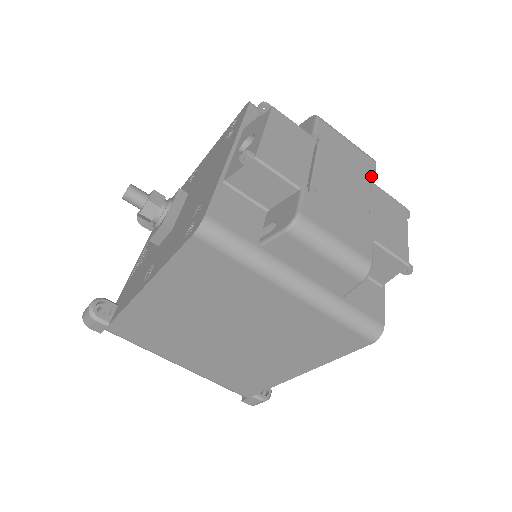
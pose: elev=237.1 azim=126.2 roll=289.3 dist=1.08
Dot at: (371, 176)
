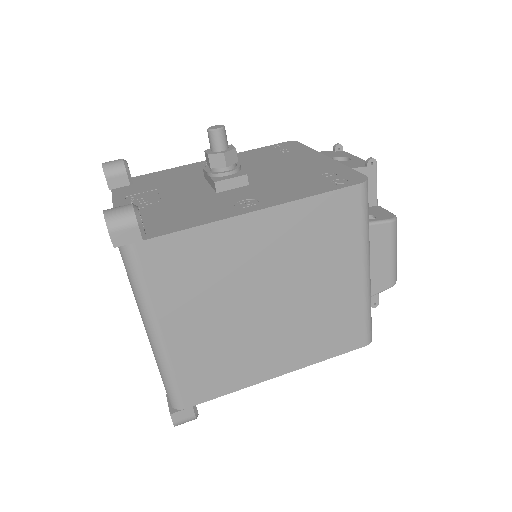
Dot at: occluded
